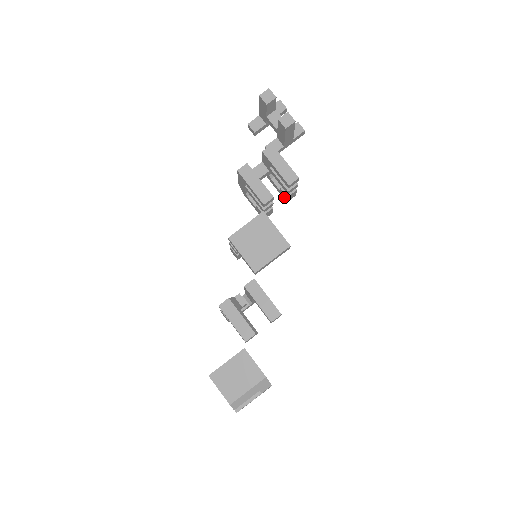
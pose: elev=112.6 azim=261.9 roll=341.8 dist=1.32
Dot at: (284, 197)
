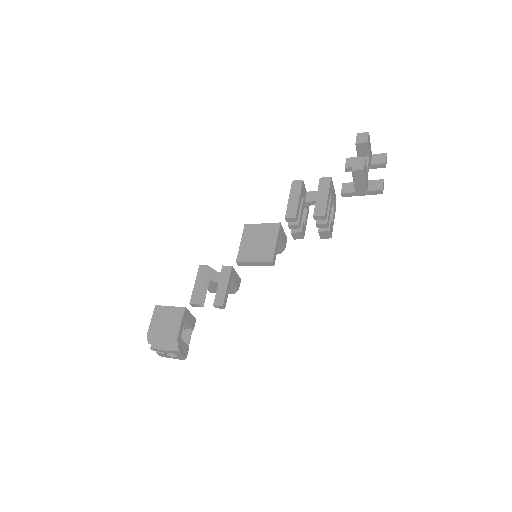
Dot at: occluded
